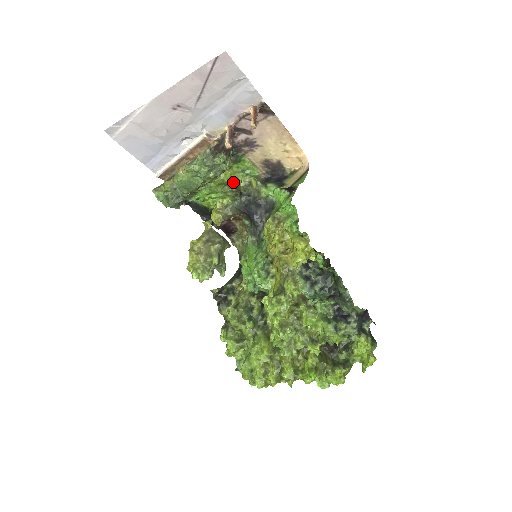
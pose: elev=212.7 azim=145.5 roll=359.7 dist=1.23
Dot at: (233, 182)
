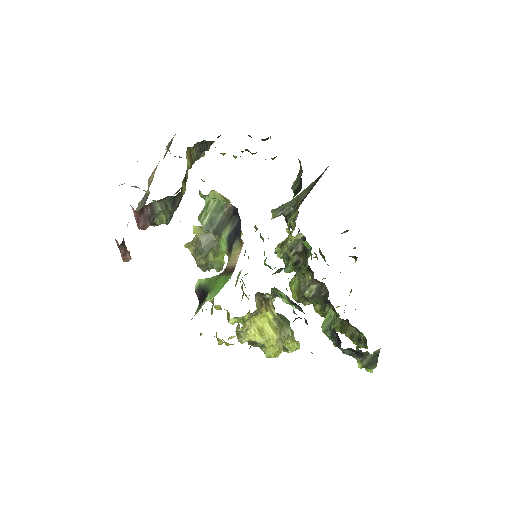
Dot at: occluded
